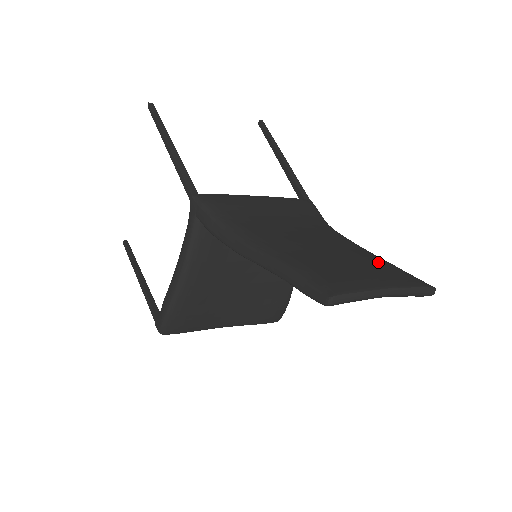
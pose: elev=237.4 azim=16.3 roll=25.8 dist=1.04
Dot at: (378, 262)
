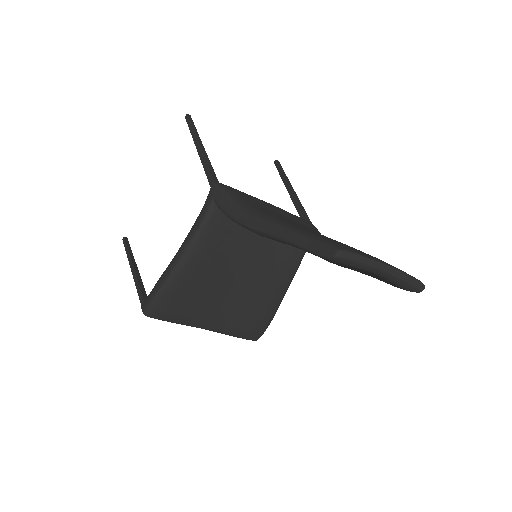
Dot at: occluded
